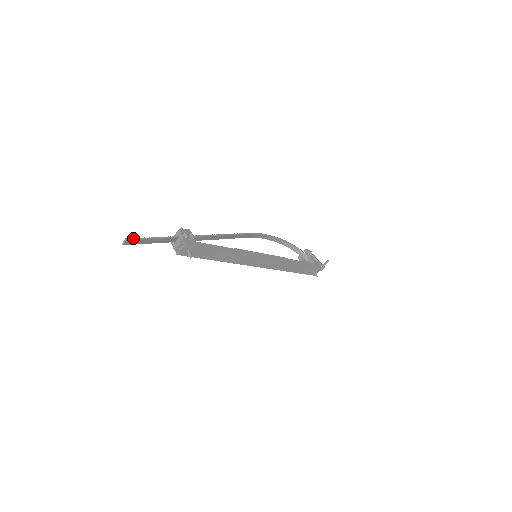
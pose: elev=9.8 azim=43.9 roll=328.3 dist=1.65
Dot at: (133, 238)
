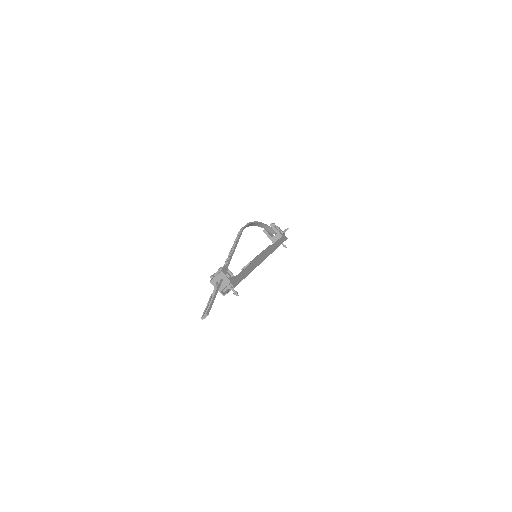
Dot at: (209, 308)
